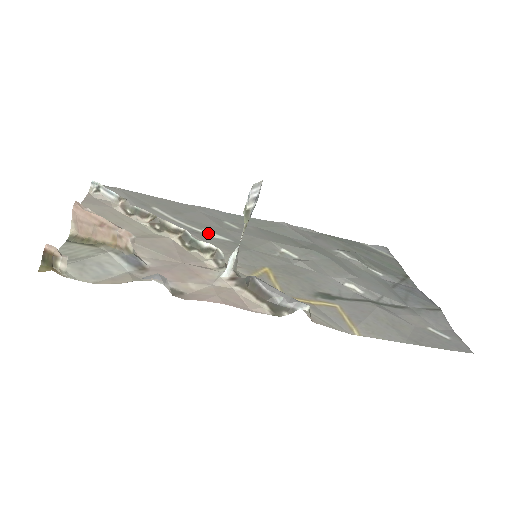
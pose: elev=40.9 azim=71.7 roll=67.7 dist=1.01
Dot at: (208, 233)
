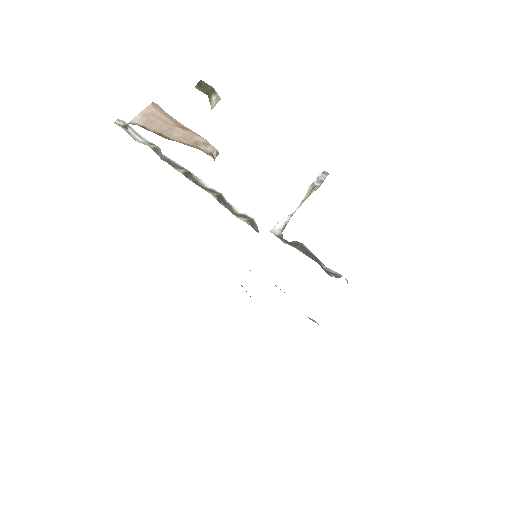
Dot at: occluded
